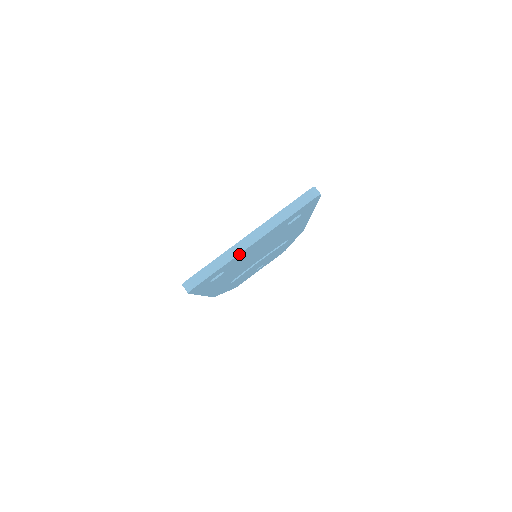
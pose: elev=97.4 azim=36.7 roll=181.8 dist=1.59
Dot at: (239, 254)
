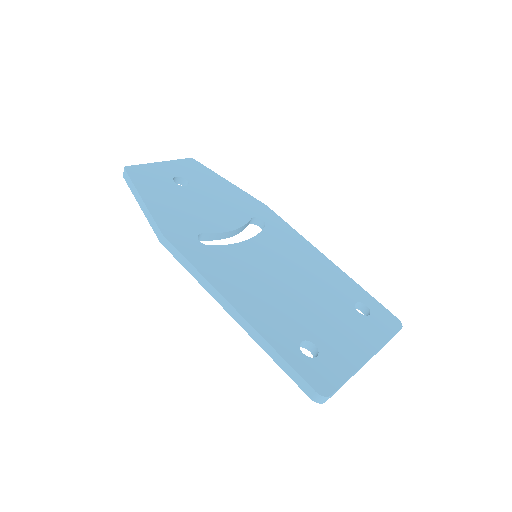
Dot at: occluded
